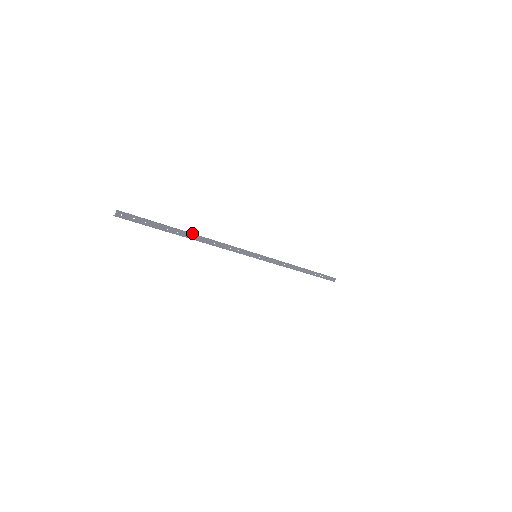
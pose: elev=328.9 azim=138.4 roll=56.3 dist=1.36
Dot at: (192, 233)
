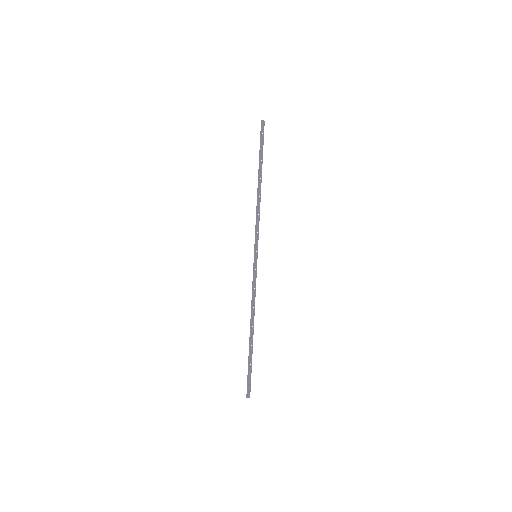
Dot at: (261, 182)
